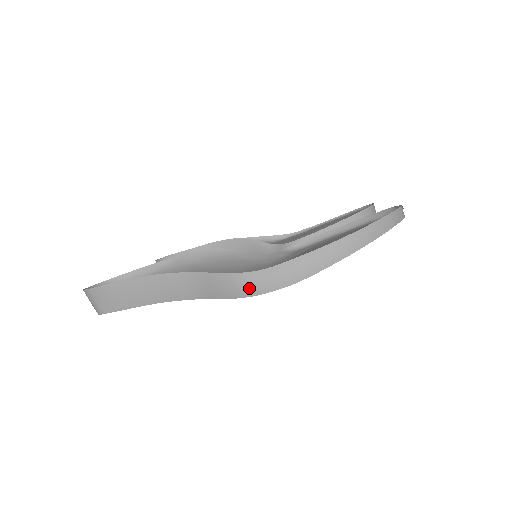
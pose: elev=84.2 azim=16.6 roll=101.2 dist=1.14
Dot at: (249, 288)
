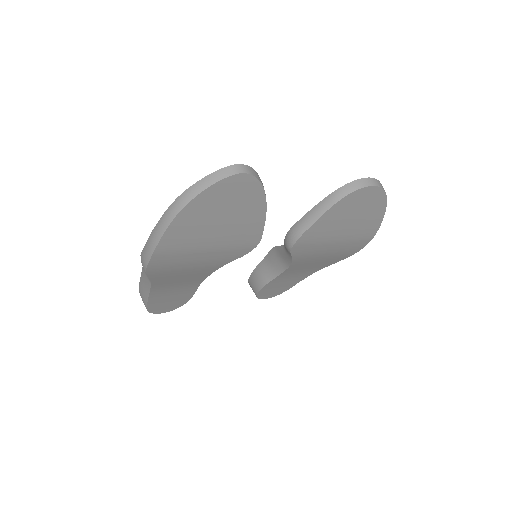
Dot at: (143, 263)
